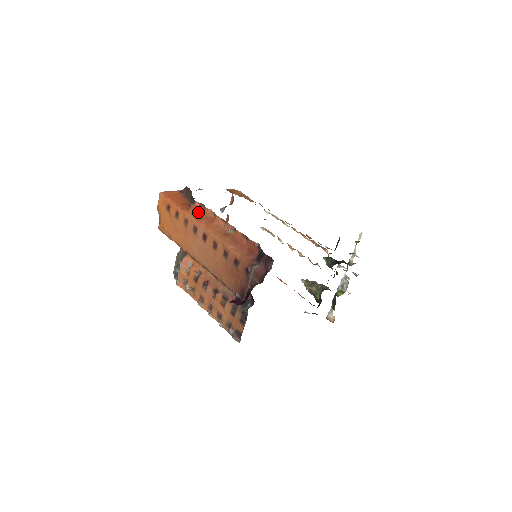
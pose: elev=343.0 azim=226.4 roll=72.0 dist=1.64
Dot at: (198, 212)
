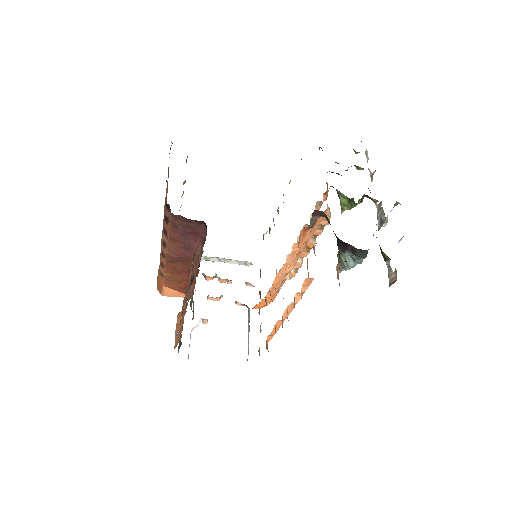
Dot at: occluded
